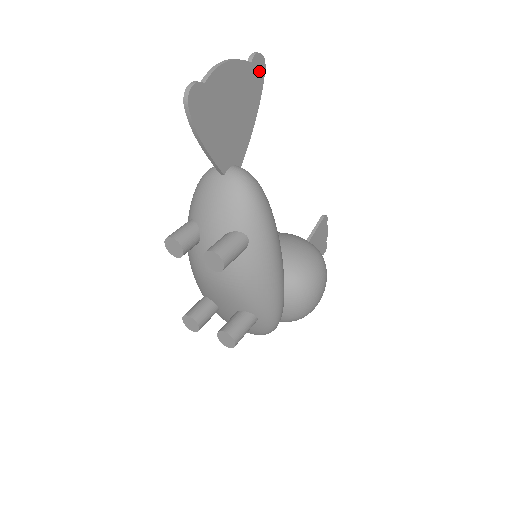
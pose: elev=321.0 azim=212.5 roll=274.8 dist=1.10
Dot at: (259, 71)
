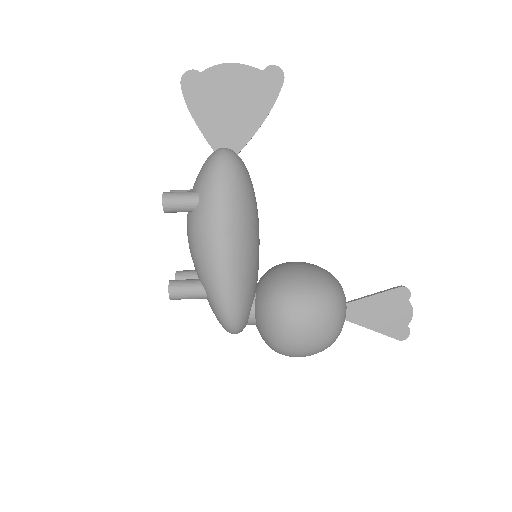
Dot at: (274, 80)
